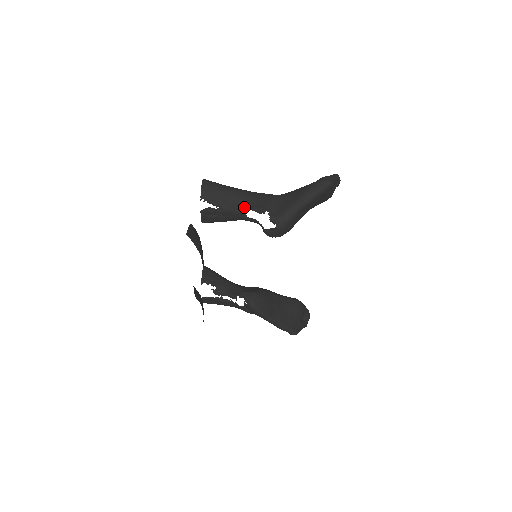
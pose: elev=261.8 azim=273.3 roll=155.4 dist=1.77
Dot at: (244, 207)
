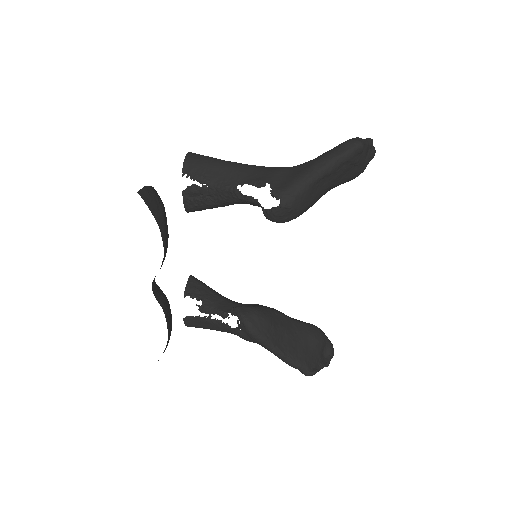
Dot at: (238, 182)
